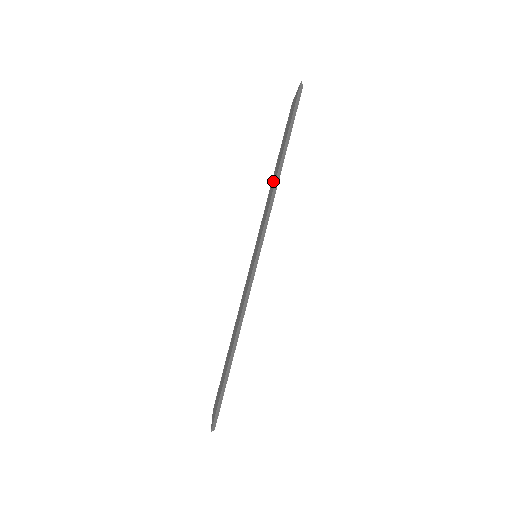
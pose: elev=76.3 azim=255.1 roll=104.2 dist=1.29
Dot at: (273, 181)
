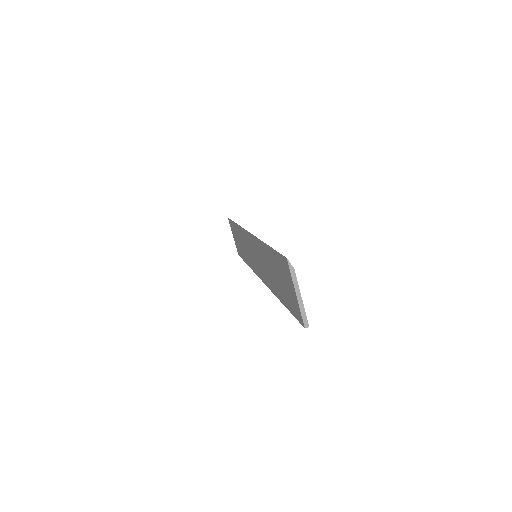
Dot at: (243, 245)
